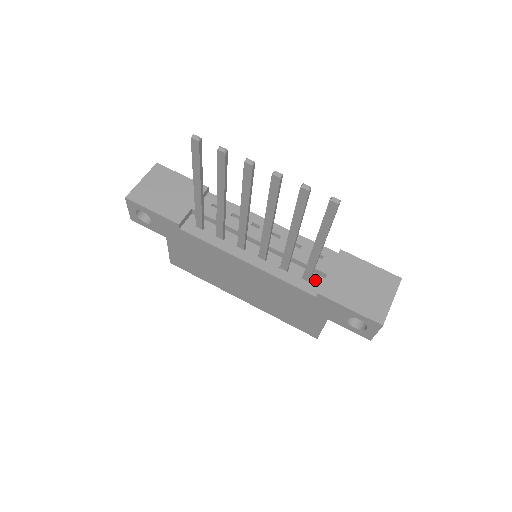
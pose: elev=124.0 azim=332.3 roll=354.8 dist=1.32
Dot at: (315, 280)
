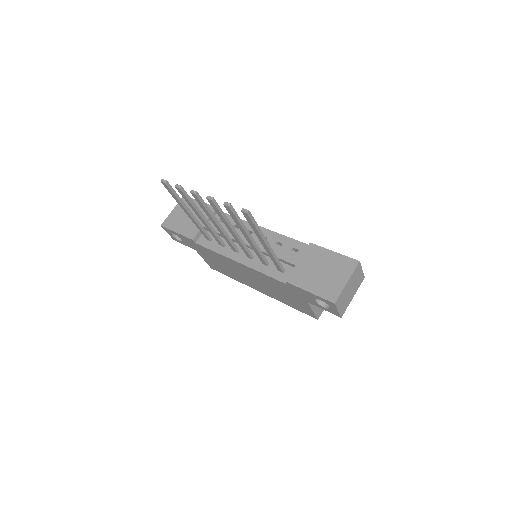
Dot at: (288, 271)
